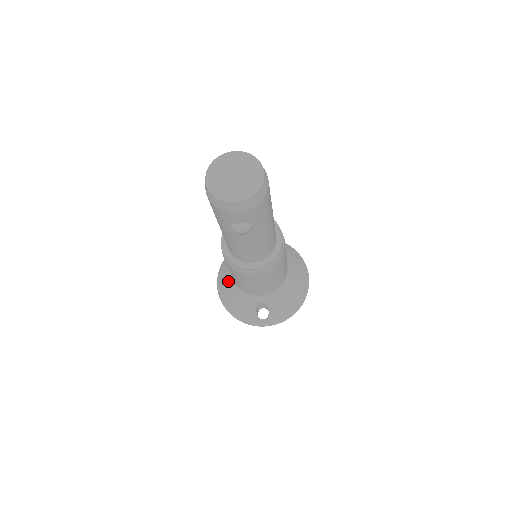
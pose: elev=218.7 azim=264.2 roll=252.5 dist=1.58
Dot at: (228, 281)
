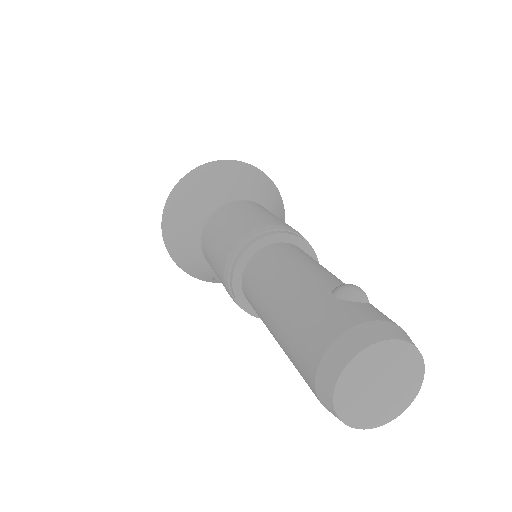
Dot at: (189, 236)
